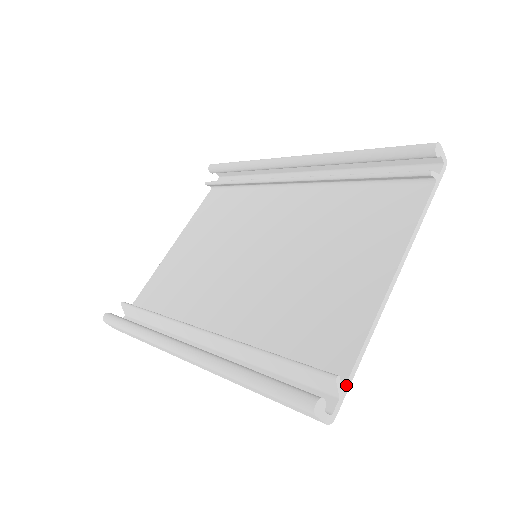
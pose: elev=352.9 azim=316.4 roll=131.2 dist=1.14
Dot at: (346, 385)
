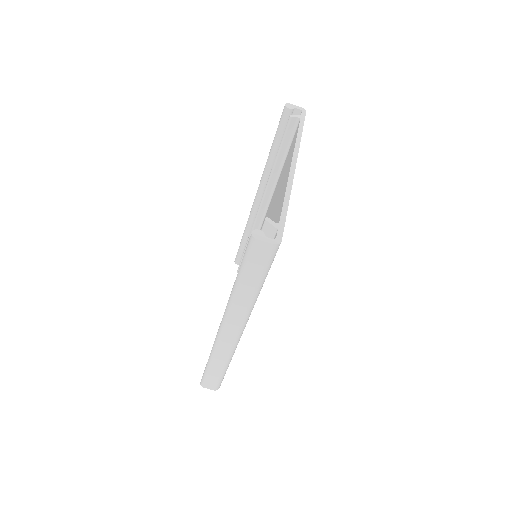
Dot at: (280, 222)
